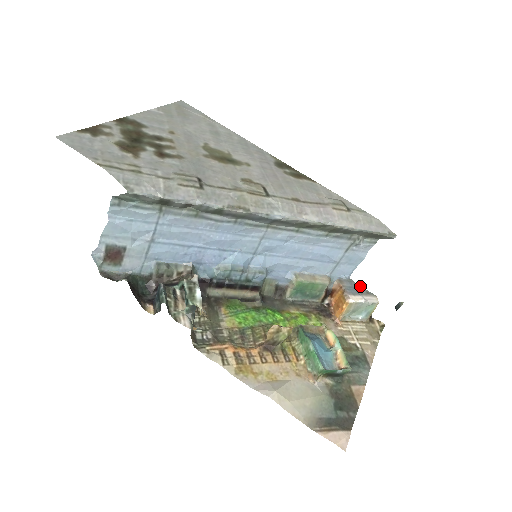
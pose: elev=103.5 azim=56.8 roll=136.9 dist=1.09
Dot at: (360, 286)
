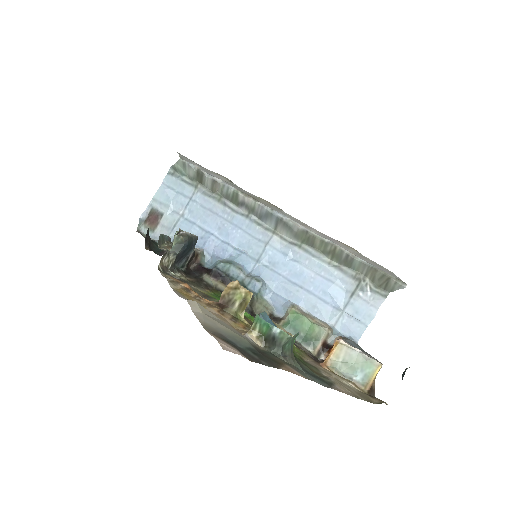
Dot at: (366, 352)
